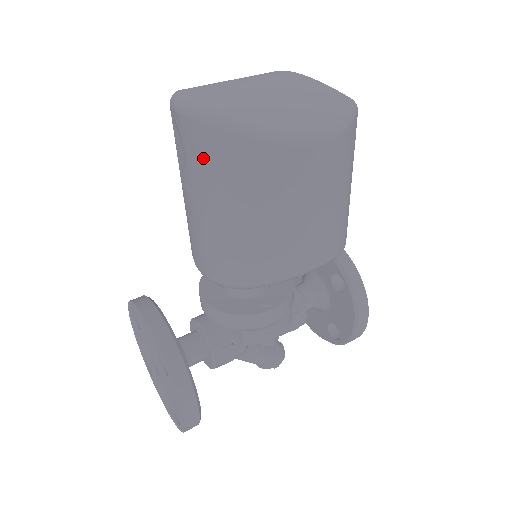
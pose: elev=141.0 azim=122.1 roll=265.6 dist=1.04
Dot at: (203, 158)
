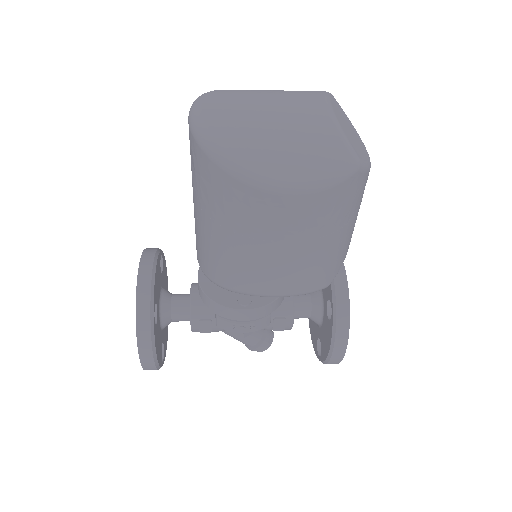
Dot at: (195, 167)
